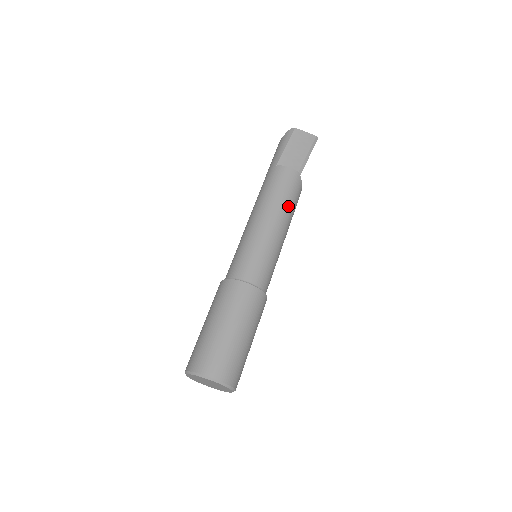
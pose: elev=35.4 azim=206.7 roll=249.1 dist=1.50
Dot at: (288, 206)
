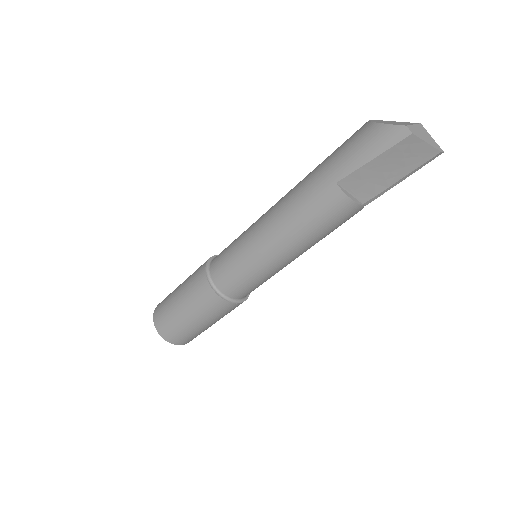
Dot at: (319, 239)
